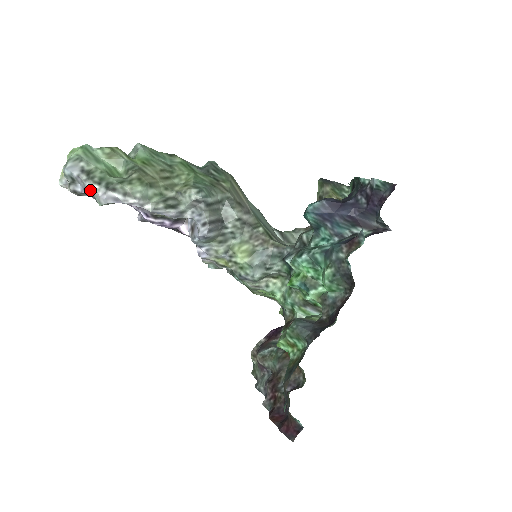
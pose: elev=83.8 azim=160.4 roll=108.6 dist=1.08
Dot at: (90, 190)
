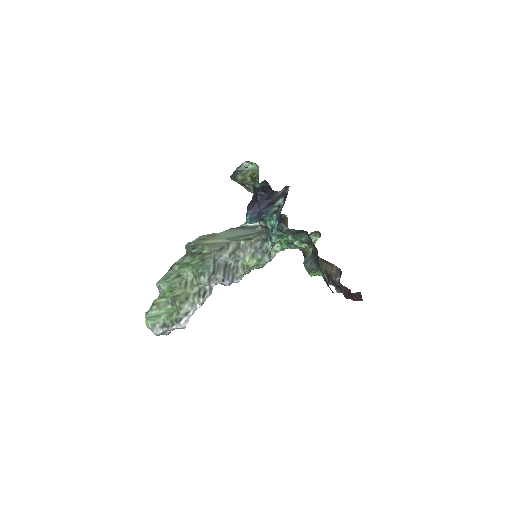
Dot at: (174, 329)
